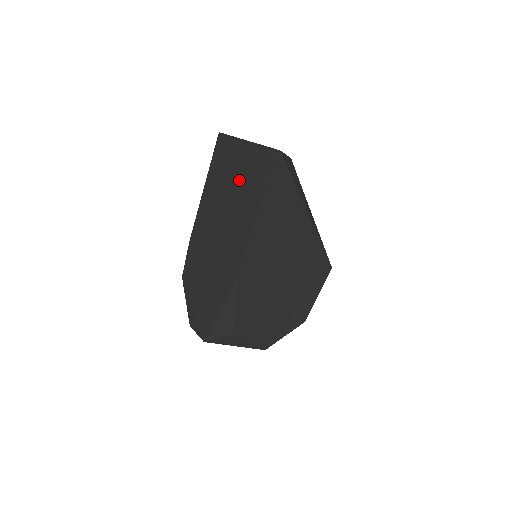
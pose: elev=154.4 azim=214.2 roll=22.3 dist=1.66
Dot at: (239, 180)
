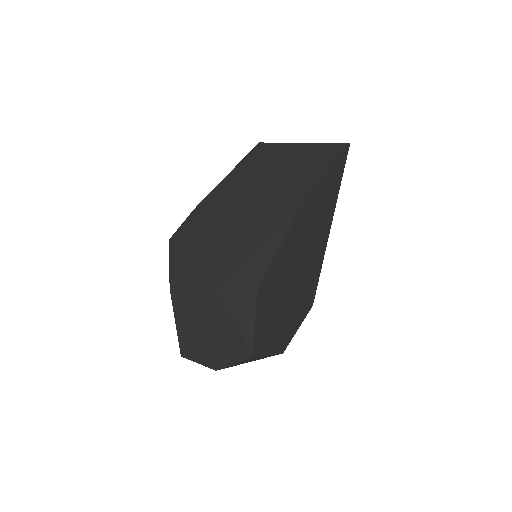
Dot at: (293, 161)
